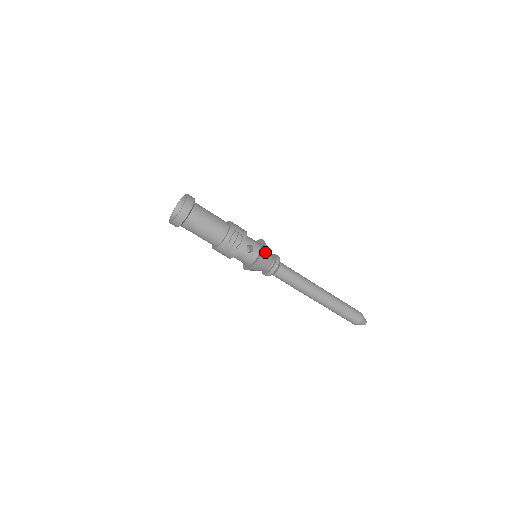
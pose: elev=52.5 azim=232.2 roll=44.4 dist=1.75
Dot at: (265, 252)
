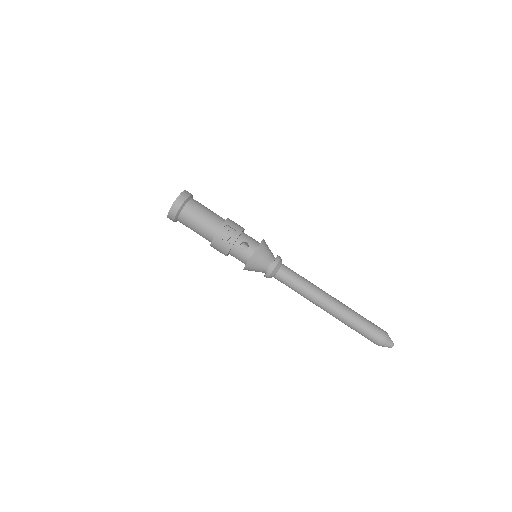
Dot at: (260, 250)
